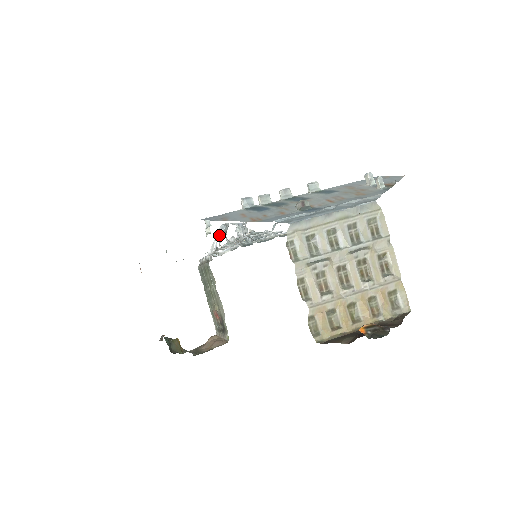
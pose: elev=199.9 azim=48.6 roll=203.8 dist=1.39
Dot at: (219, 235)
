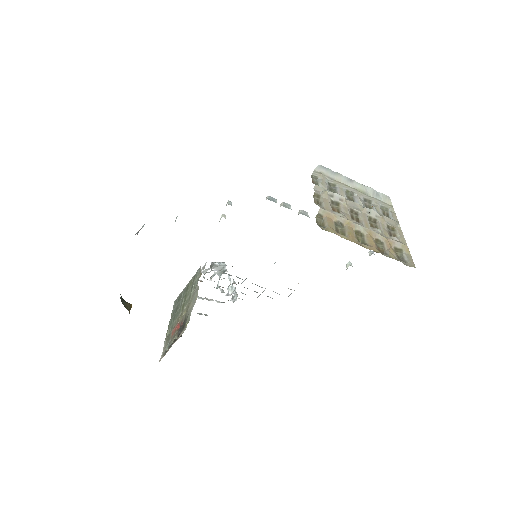
Dot at: (218, 263)
